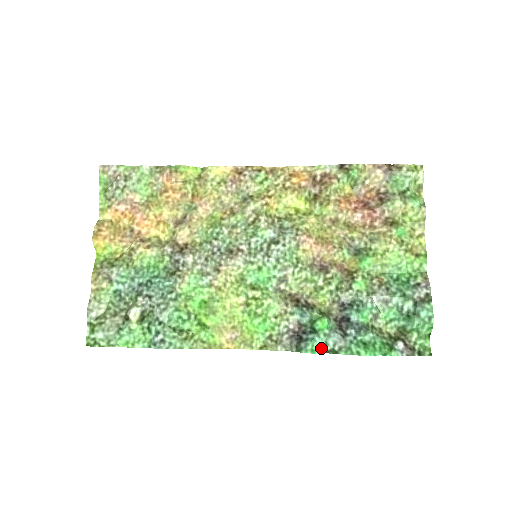
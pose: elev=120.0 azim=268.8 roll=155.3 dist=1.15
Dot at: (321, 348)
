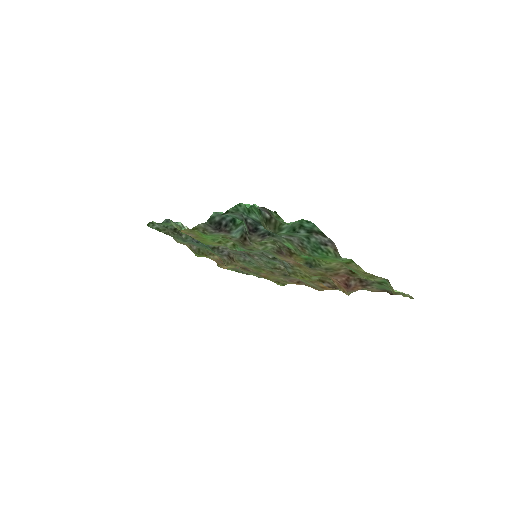
Dot at: (224, 214)
